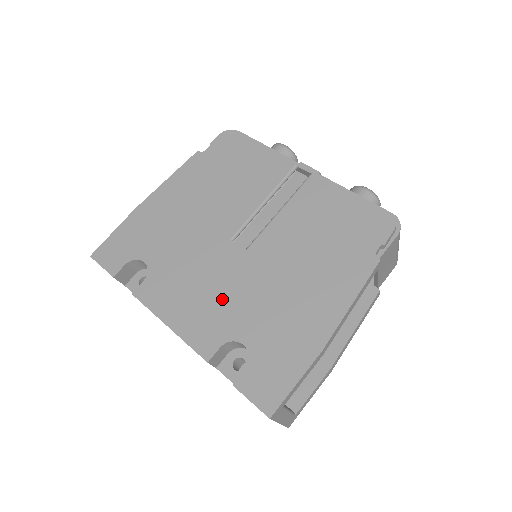
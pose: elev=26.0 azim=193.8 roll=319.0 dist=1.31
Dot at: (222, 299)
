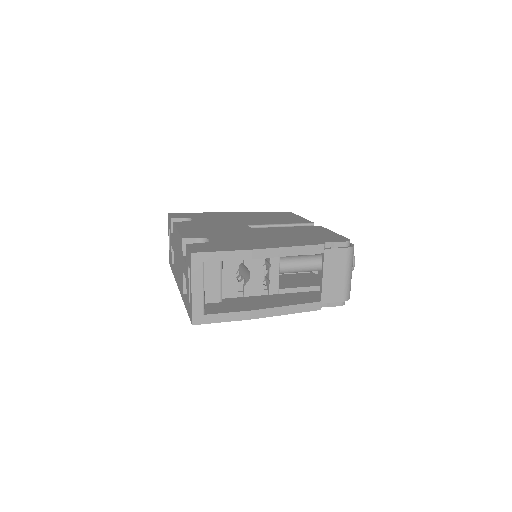
Dot at: (218, 231)
